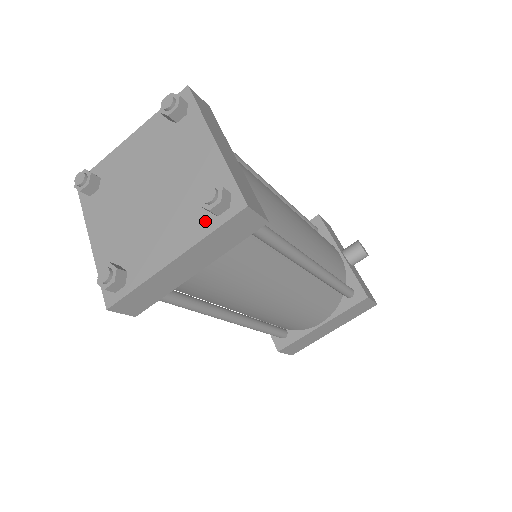
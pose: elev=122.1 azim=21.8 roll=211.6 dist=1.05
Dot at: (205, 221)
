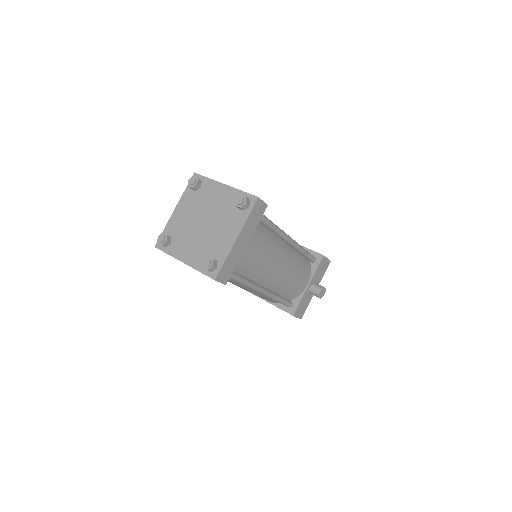
Dot at: occluded
